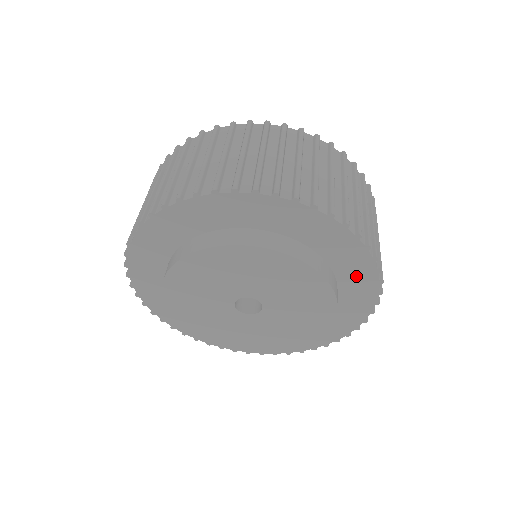
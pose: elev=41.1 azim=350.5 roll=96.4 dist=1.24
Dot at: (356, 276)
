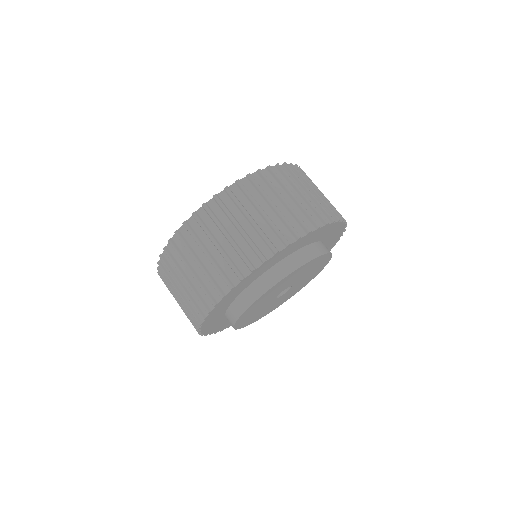
Dot at: (328, 247)
